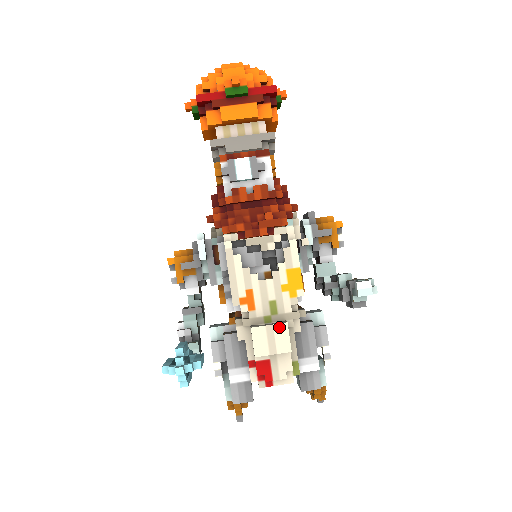
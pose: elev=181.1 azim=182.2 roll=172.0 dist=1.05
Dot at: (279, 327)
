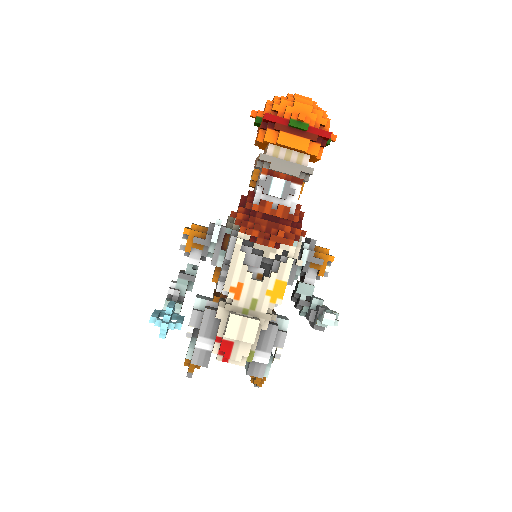
Dot at: (252, 322)
